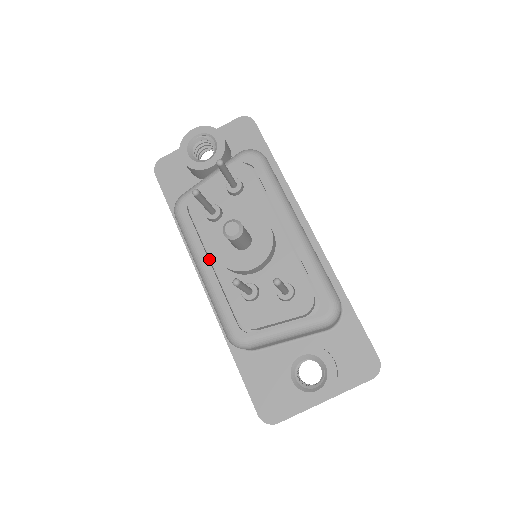
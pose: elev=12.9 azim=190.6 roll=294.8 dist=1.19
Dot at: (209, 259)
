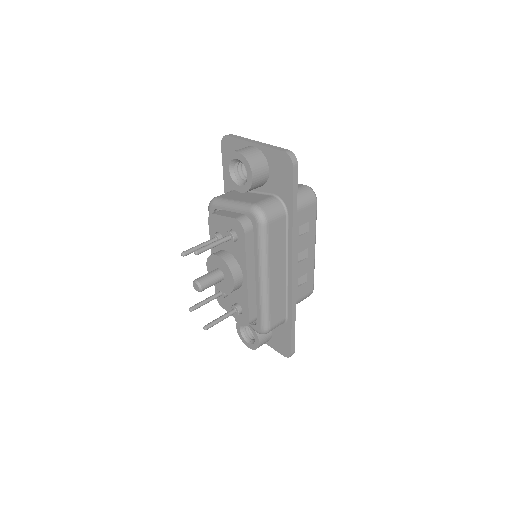
Dot at: occluded
